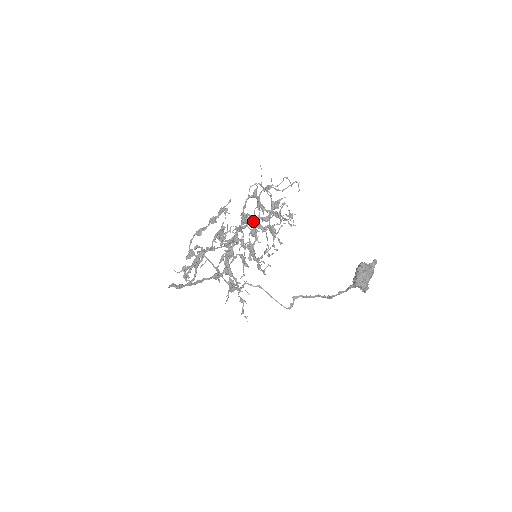
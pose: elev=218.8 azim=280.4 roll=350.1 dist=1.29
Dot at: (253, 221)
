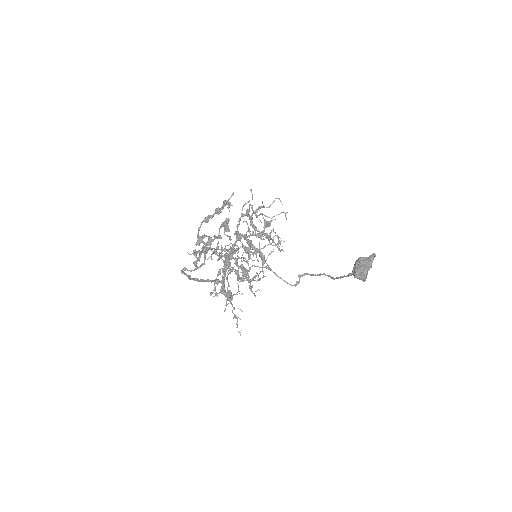
Dot at: occluded
